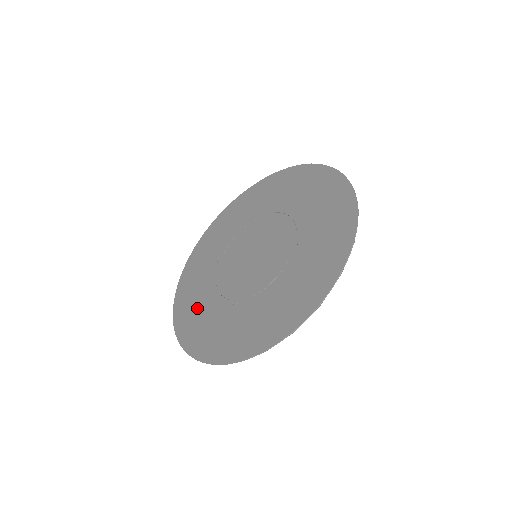
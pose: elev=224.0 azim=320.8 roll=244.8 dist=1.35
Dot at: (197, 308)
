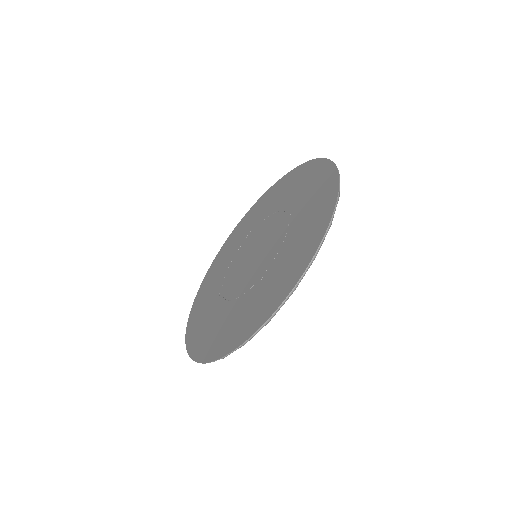
Dot at: (221, 327)
